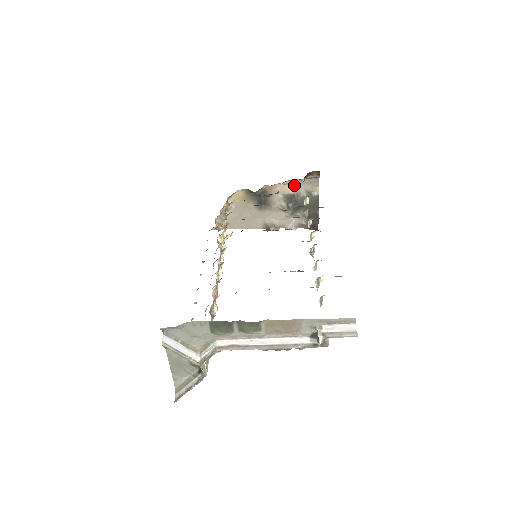
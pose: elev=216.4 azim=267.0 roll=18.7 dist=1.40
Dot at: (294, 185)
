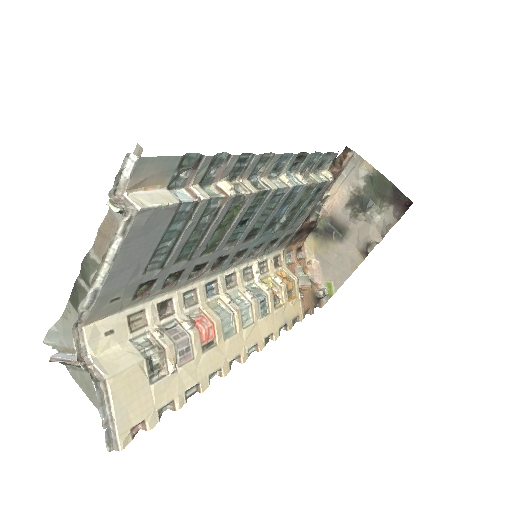
Dot at: (344, 185)
